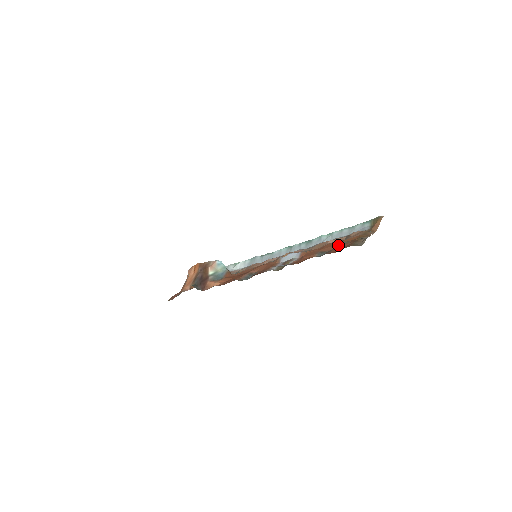
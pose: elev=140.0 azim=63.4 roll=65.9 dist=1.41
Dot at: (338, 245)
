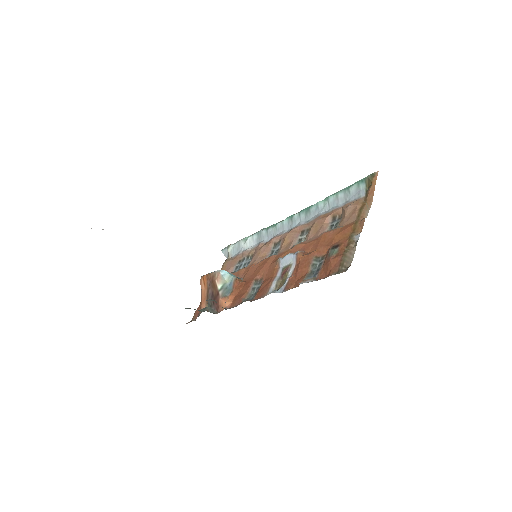
Dot at: (328, 259)
